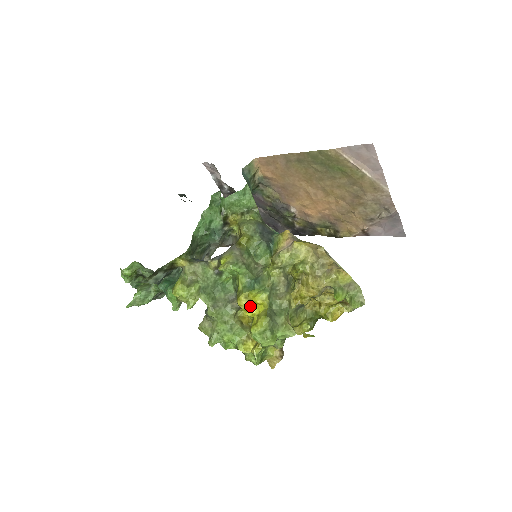
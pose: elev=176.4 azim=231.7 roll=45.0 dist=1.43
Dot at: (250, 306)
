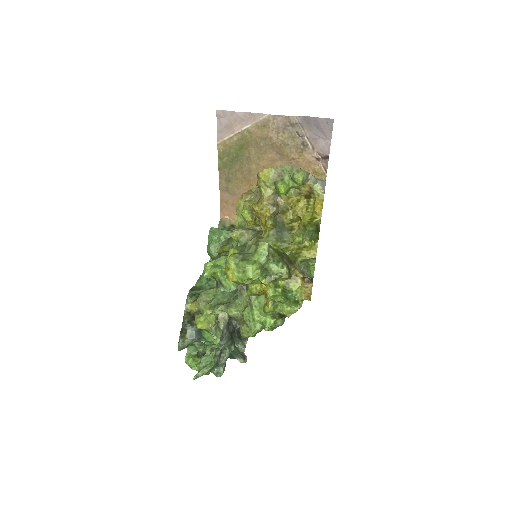
Dot at: occluded
